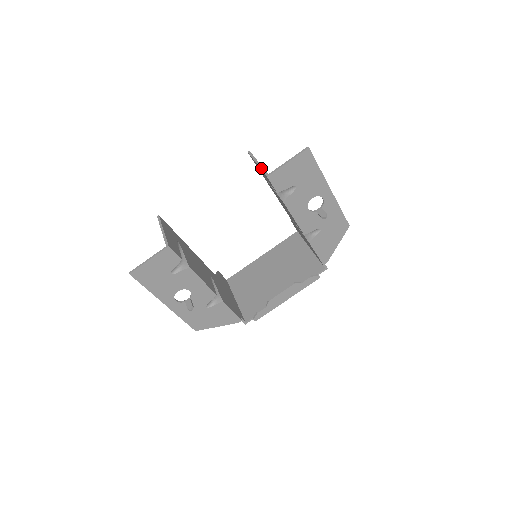
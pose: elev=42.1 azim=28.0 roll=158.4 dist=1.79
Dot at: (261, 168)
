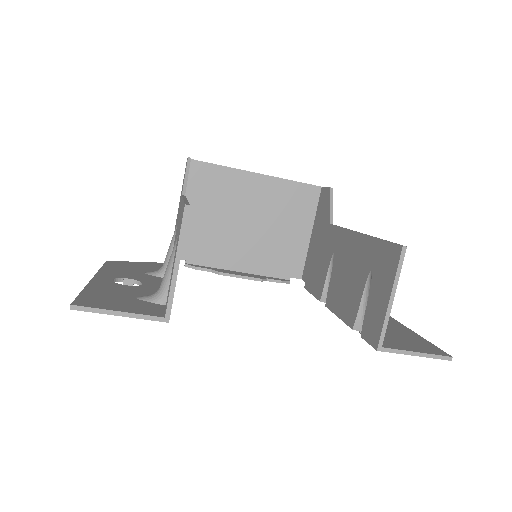
Dot at: (386, 321)
